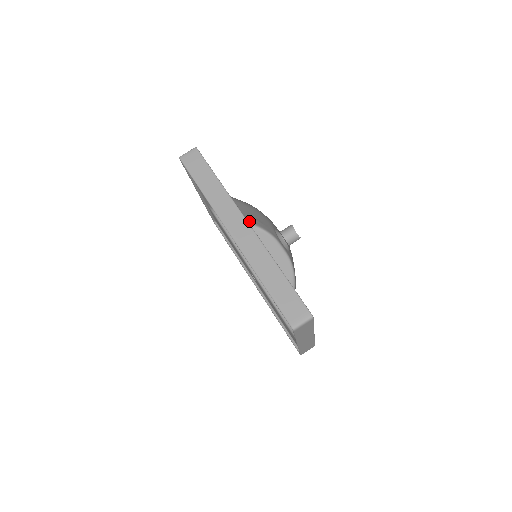
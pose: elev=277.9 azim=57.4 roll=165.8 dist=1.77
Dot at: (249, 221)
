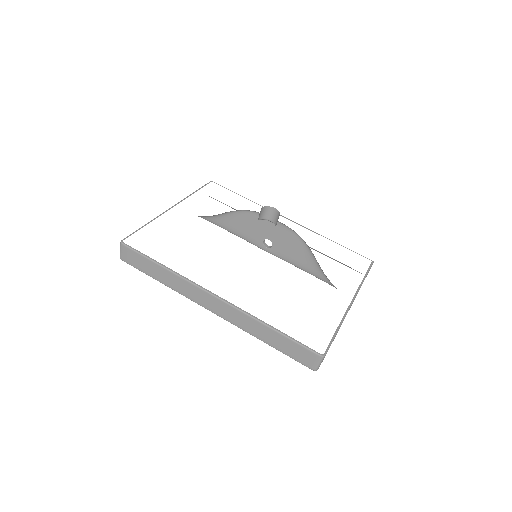
Dot at: occluded
